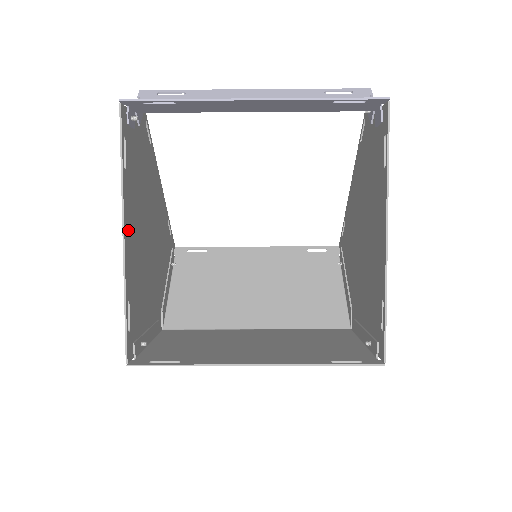
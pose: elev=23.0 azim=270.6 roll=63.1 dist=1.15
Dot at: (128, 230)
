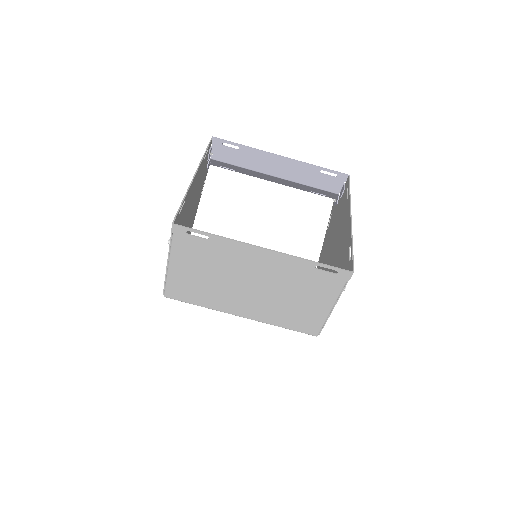
Dot at: (195, 179)
